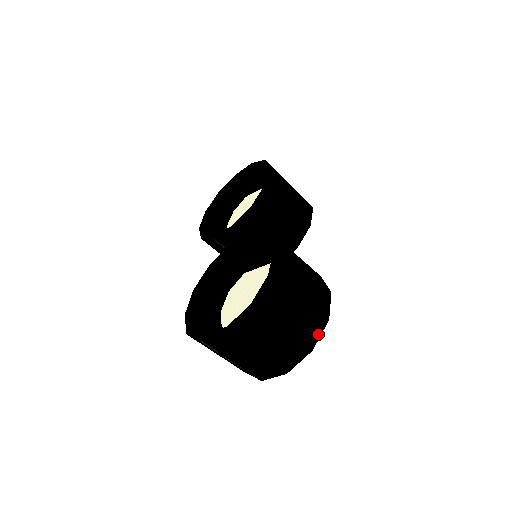
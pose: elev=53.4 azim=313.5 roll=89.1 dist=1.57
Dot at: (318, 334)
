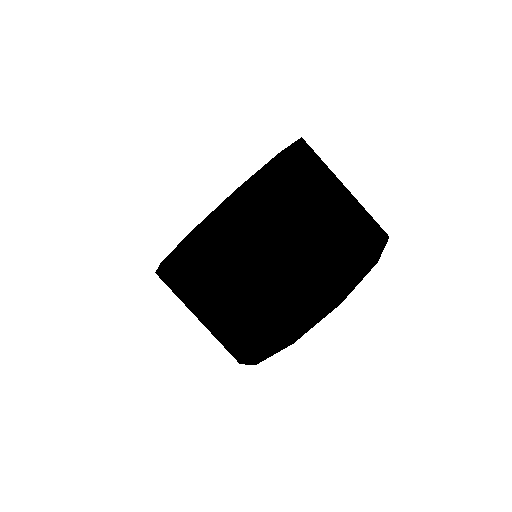
Dot at: (379, 245)
